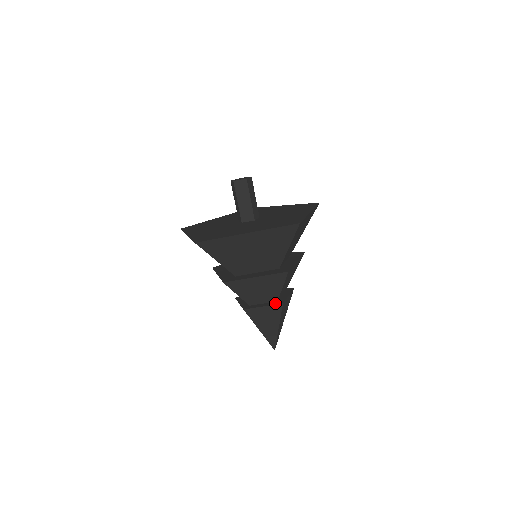
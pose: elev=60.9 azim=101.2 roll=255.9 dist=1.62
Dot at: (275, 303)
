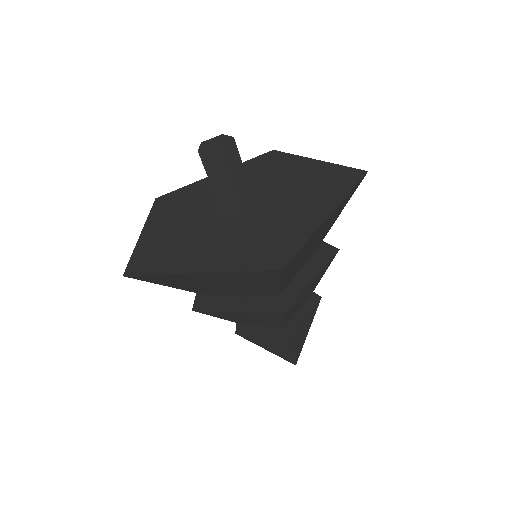
Dot at: (279, 333)
